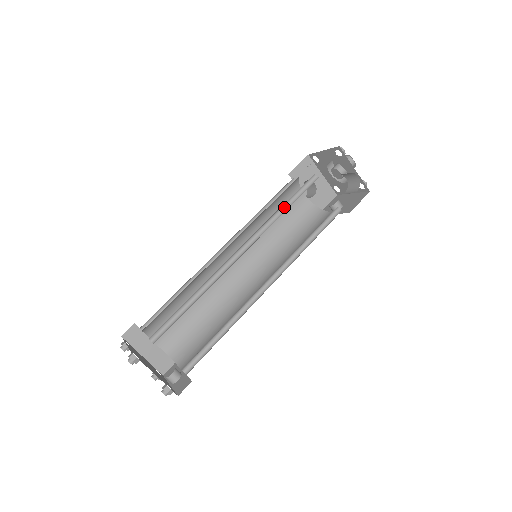
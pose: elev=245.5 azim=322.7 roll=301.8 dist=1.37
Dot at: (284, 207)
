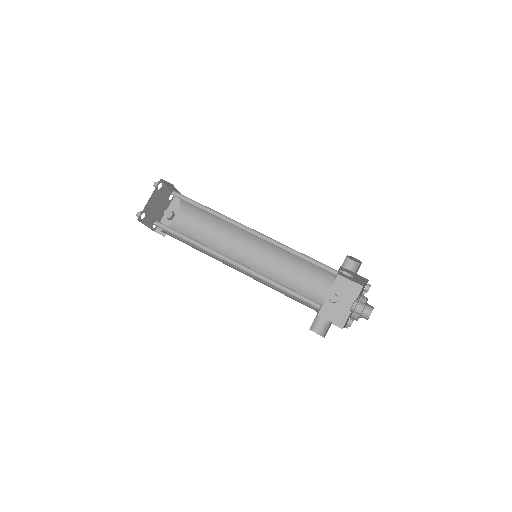
Dot at: (283, 285)
